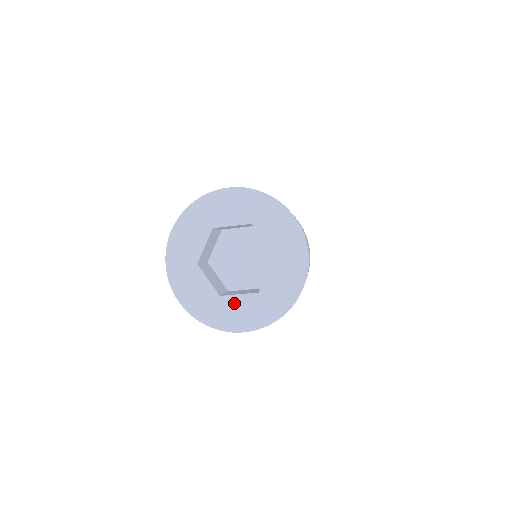
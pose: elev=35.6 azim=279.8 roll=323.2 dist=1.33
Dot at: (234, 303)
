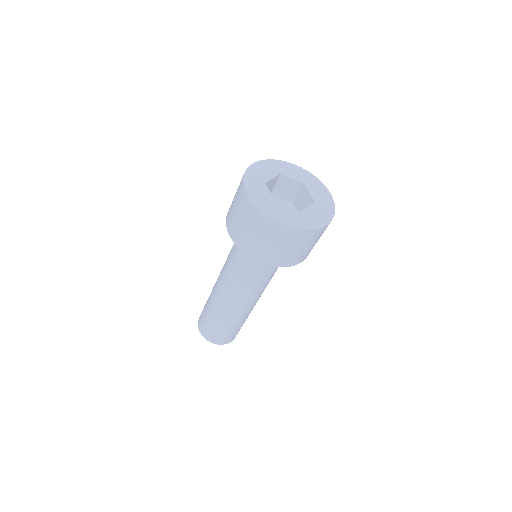
Dot at: (284, 210)
